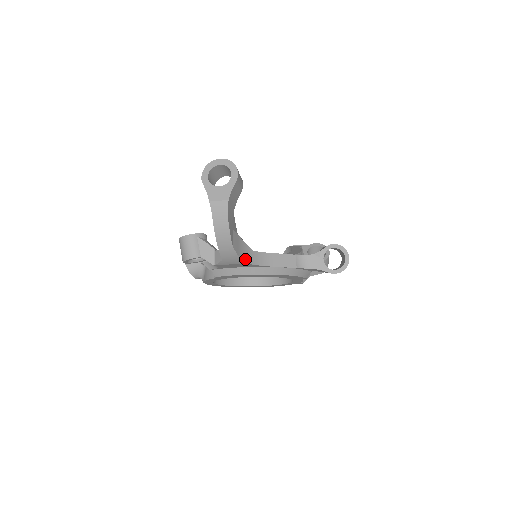
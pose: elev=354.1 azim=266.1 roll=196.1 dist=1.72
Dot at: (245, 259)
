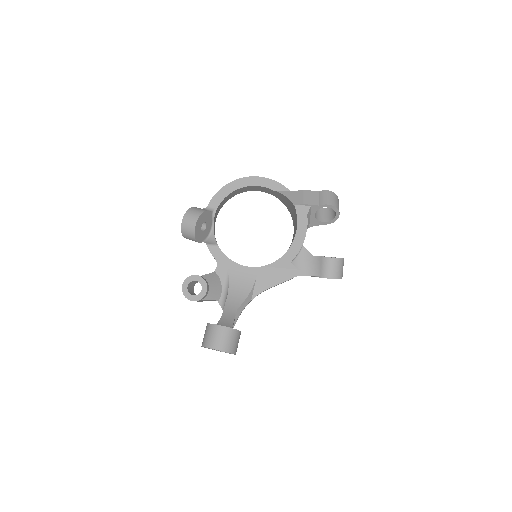
Dot at: occluded
